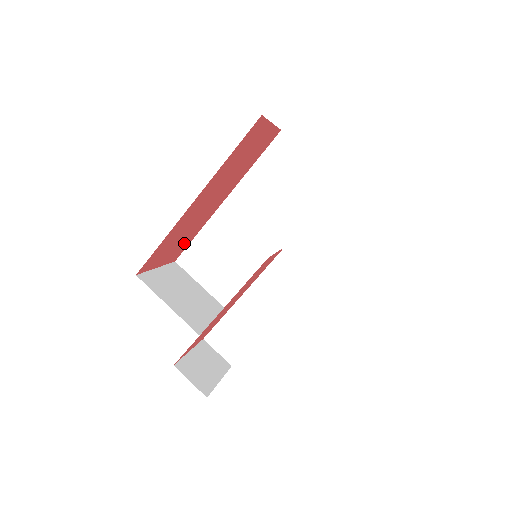
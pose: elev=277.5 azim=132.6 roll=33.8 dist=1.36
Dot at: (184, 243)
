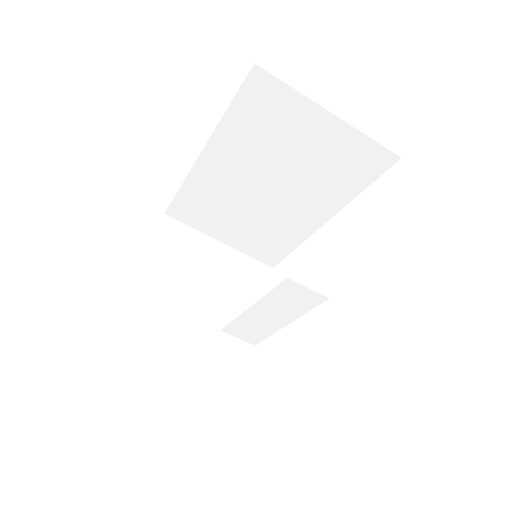
Dot at: occluded
